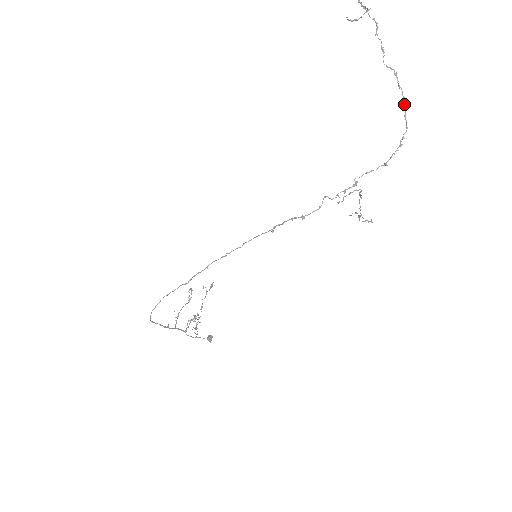
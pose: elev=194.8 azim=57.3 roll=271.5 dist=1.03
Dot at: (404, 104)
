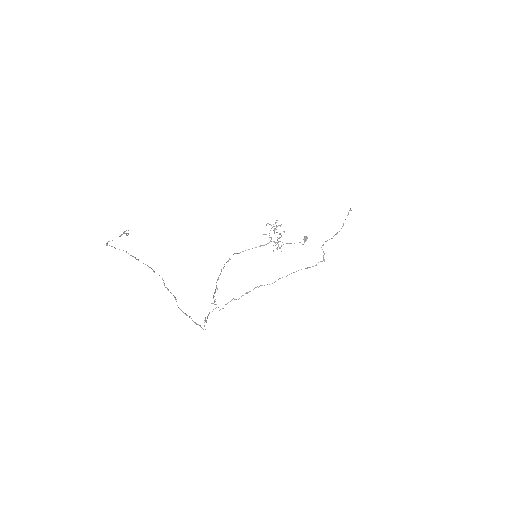
Dot at: (183, 312)
